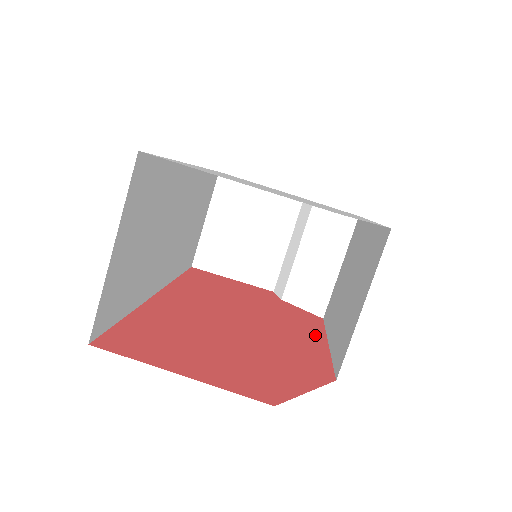
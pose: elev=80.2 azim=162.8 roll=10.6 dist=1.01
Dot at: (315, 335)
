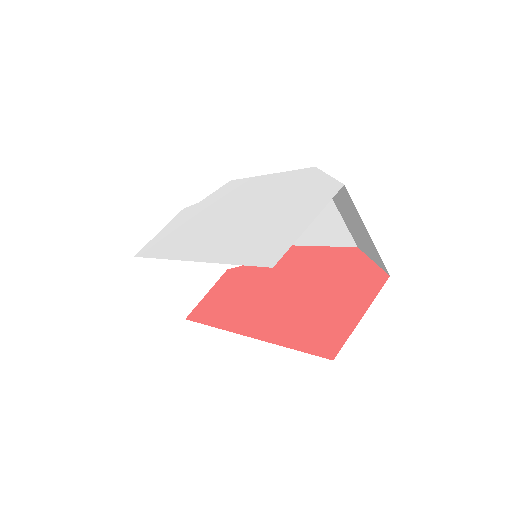
Dot at: (299, 251)
